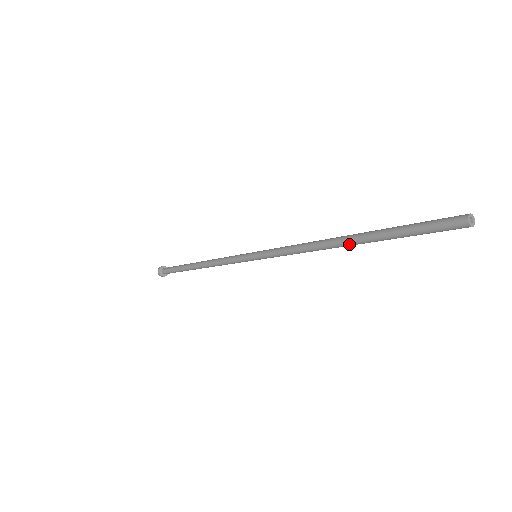
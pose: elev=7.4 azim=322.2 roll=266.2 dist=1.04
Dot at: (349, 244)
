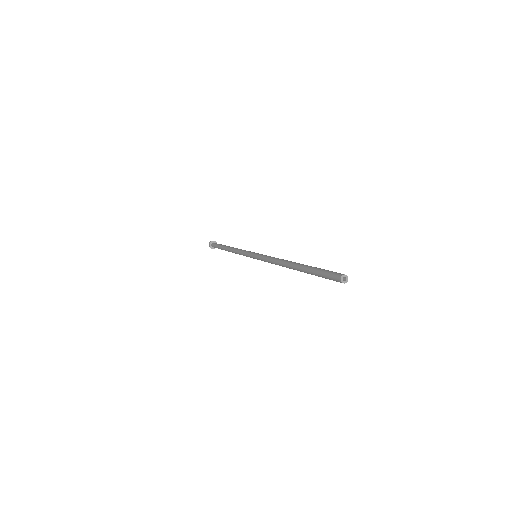
Dot at: (297, 270)
